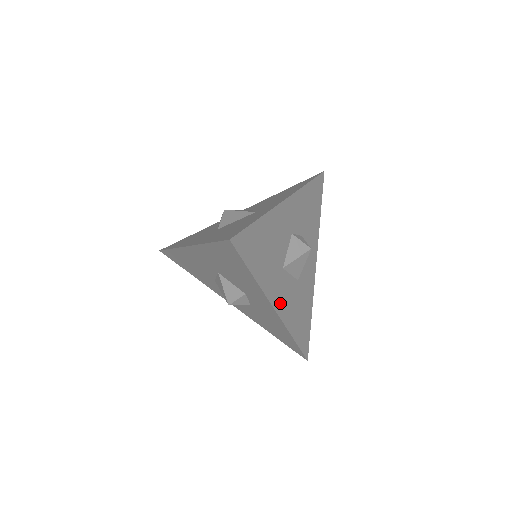
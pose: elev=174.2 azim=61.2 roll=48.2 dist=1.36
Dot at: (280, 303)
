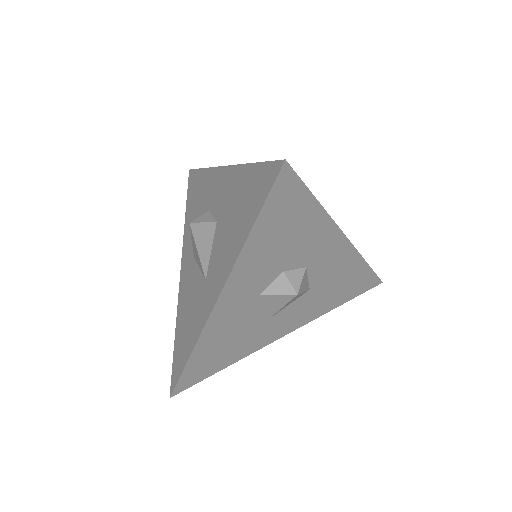
Dot at: (288, 327)
